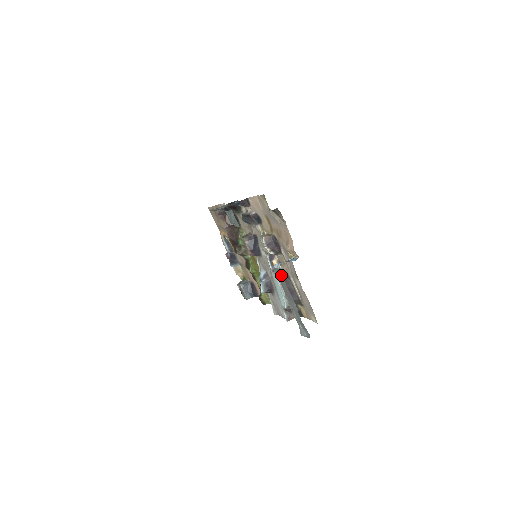
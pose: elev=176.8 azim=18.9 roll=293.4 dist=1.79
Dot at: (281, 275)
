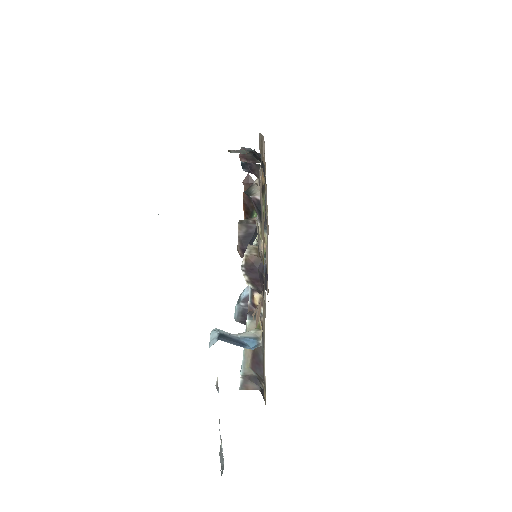
Dot at: occluded
